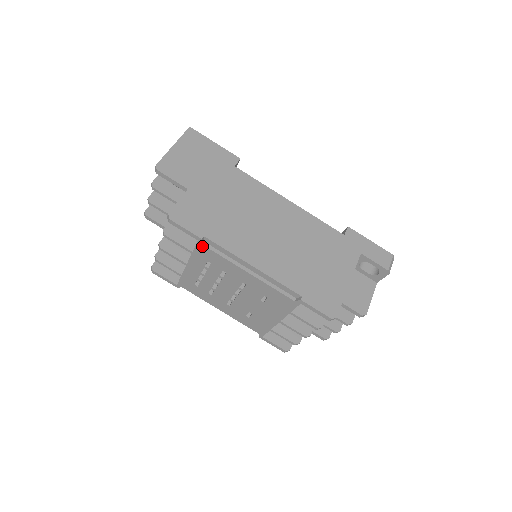
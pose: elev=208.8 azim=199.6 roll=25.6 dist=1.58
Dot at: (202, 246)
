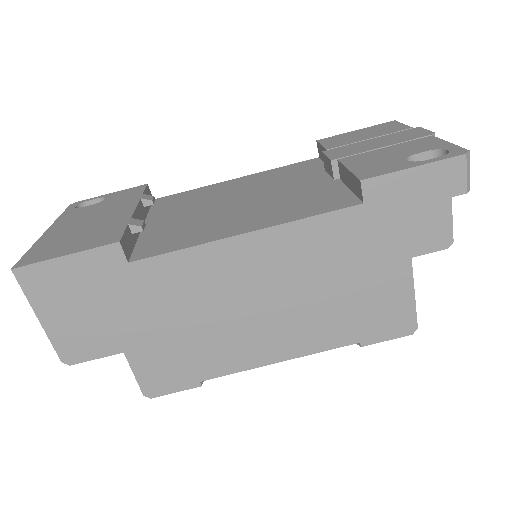
Dot at: occluded
